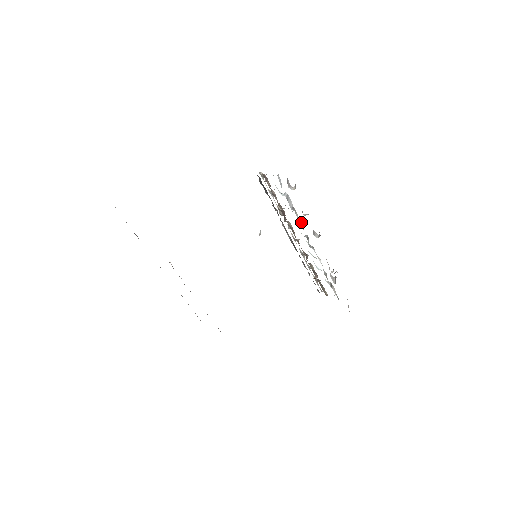
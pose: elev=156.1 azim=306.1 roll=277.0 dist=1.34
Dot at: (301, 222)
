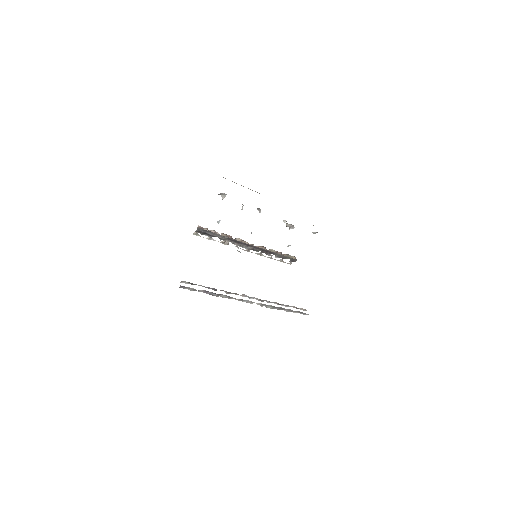
Dot at: occluded
